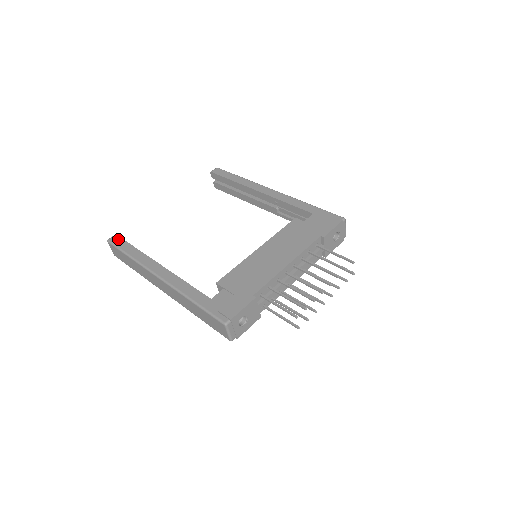
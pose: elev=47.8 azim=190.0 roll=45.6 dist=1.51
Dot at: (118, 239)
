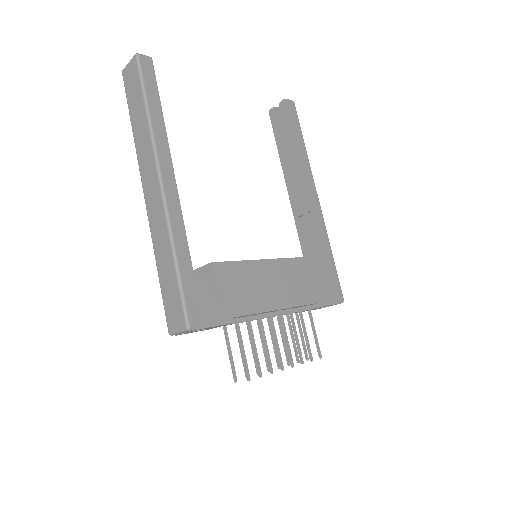
Dot at: (151, 69)
